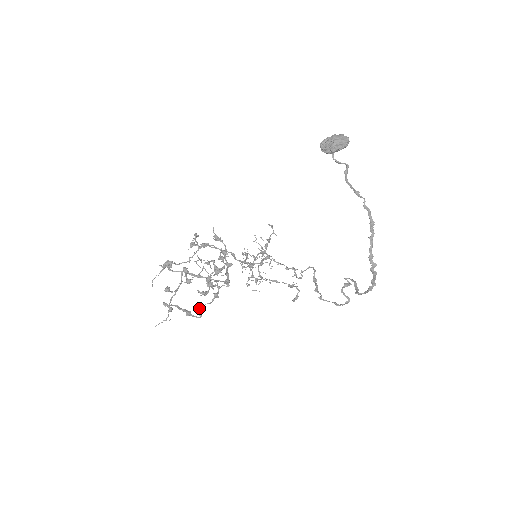
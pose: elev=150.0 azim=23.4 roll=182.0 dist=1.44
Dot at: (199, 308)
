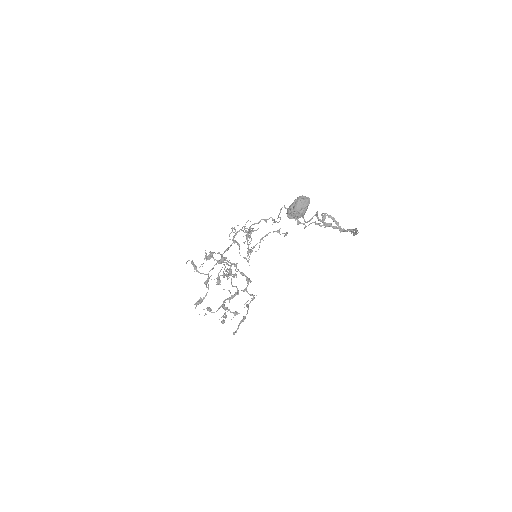
Dot at: occluded
